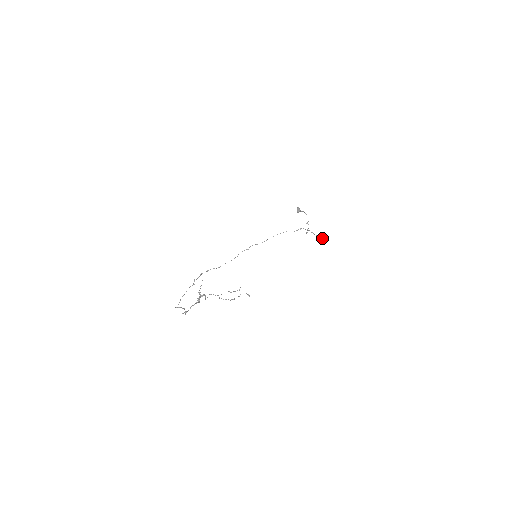
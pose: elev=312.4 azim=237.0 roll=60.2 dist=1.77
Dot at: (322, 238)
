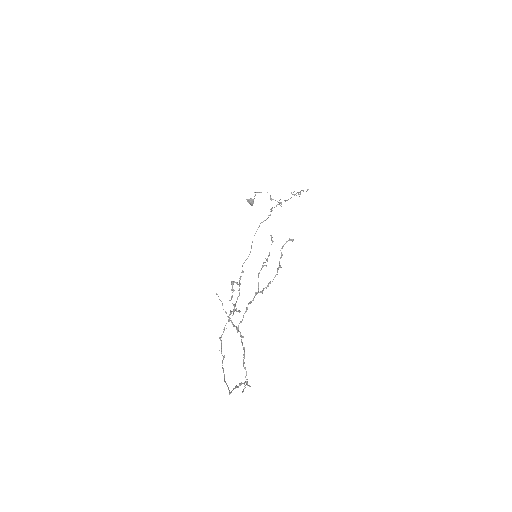
Dot at: (300, 191)
